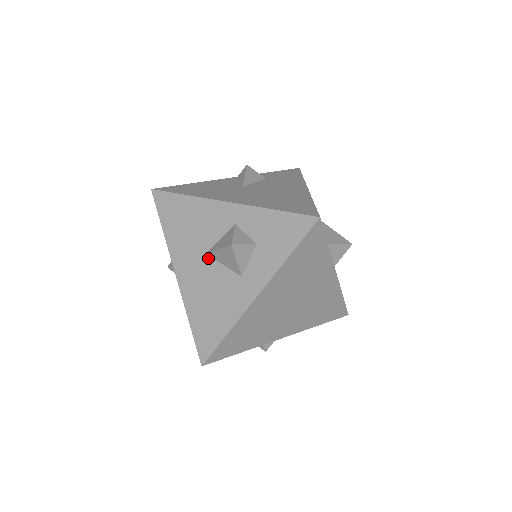
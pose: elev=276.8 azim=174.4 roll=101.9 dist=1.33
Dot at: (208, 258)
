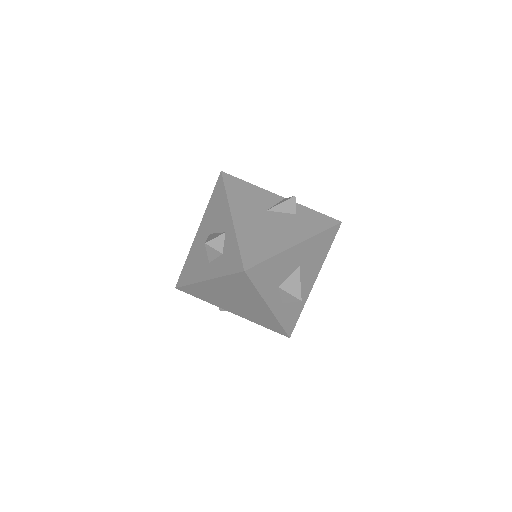
Dot at: occluded
